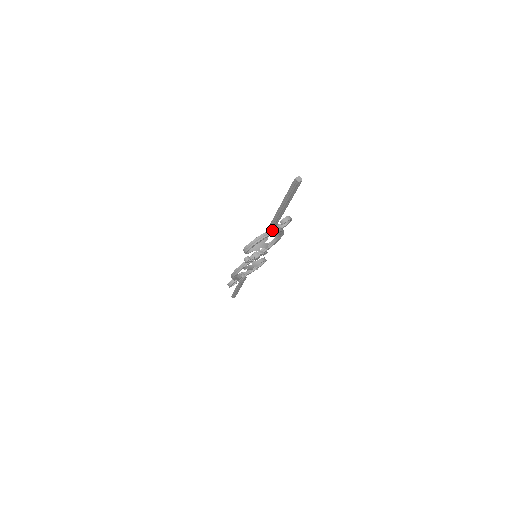
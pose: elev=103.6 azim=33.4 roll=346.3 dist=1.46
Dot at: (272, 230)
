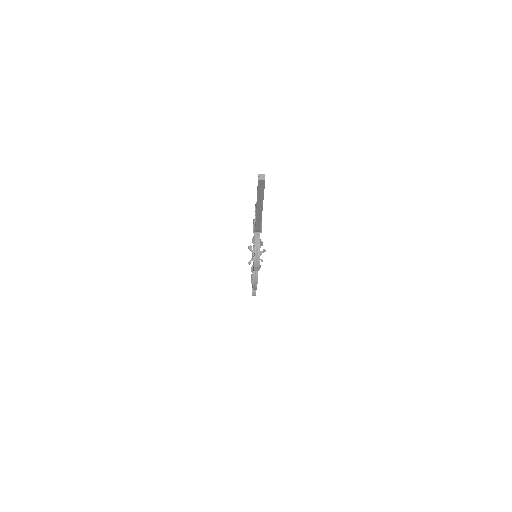
Dot at: (259, 230)
